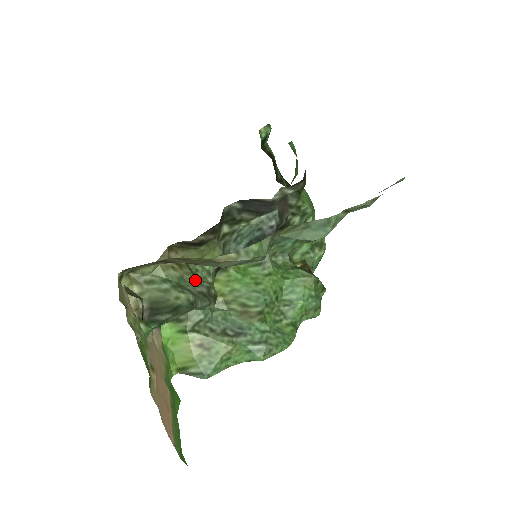
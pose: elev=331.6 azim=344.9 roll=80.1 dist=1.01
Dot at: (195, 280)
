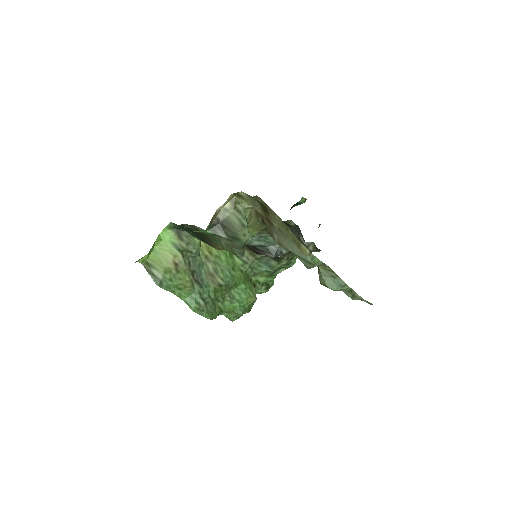
Dot at: occluded
